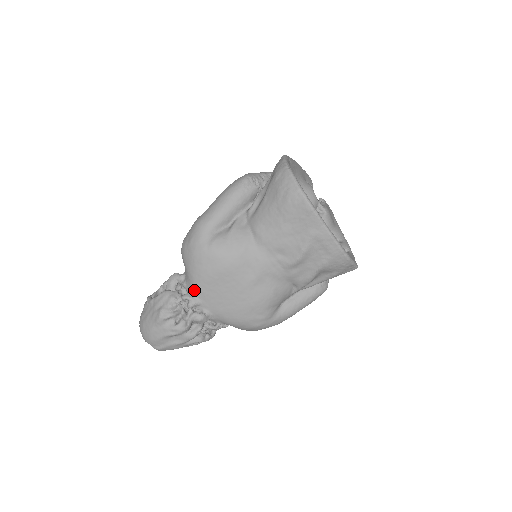
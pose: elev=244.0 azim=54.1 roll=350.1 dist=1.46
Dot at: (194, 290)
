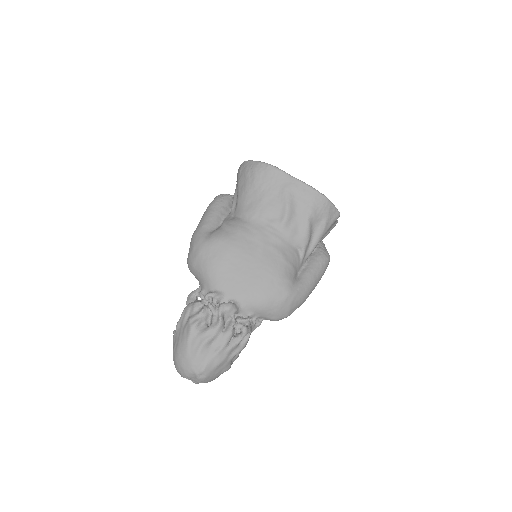
Dot at: (213, 285)
